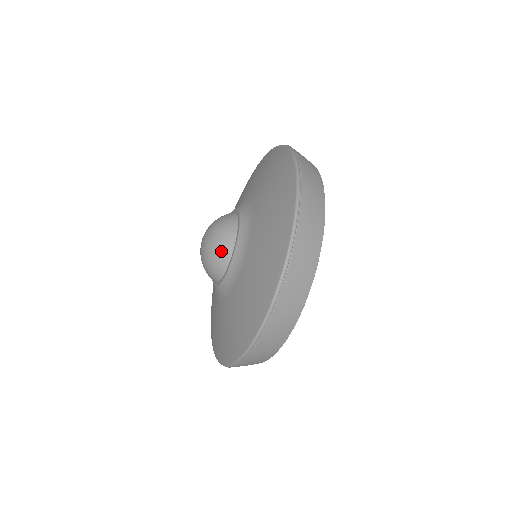
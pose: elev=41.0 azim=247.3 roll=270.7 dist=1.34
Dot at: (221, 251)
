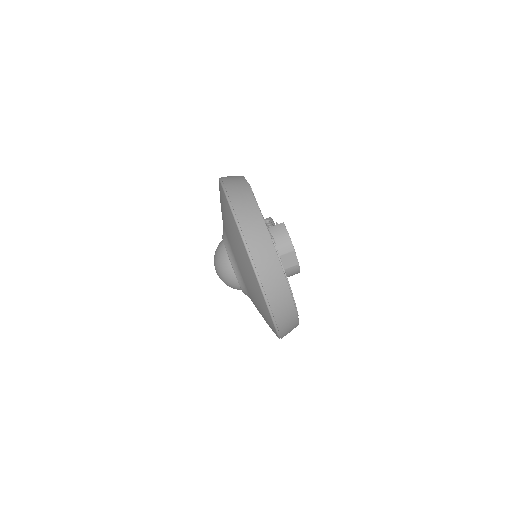
Dot at: occluded
